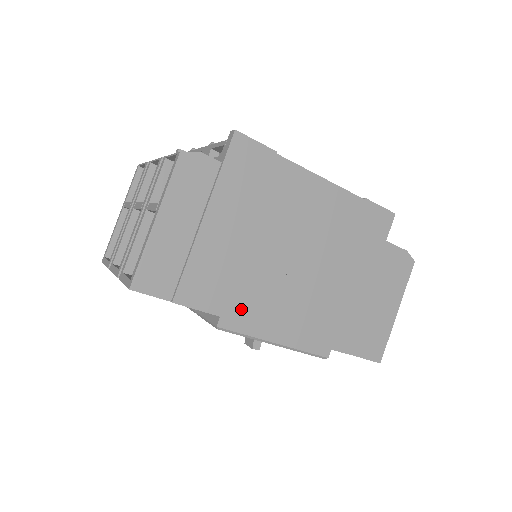
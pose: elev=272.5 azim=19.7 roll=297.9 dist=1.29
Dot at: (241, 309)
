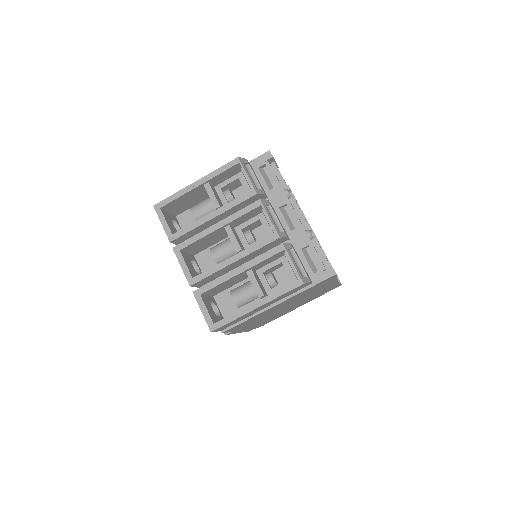
Dot at: (243, 327)
